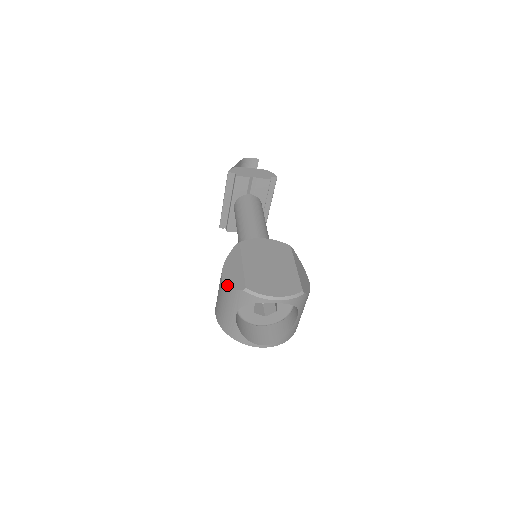
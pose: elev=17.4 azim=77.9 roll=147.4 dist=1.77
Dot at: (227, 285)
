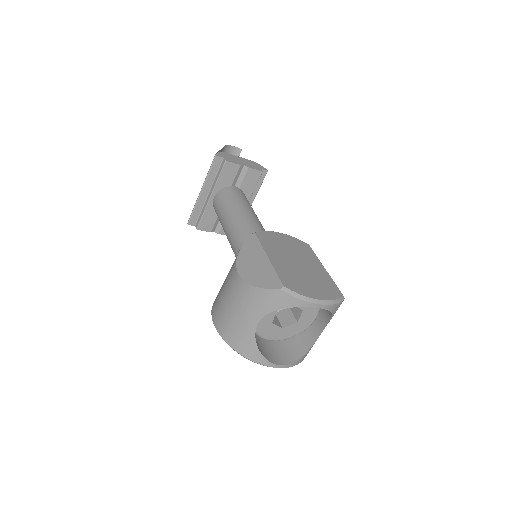
Dot at: (251, 283)
